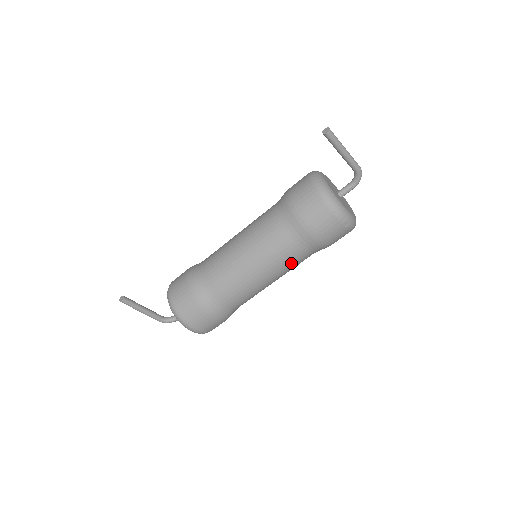
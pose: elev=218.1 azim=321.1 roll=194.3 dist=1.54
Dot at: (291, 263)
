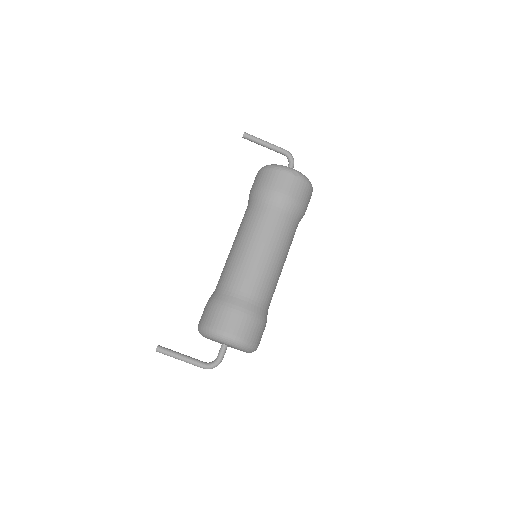
Dot at: (278, 228)
